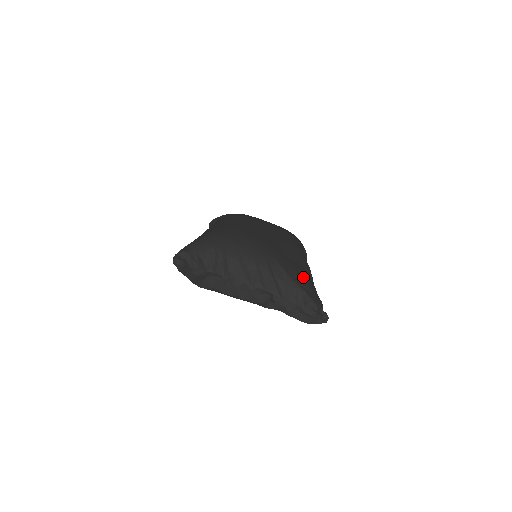
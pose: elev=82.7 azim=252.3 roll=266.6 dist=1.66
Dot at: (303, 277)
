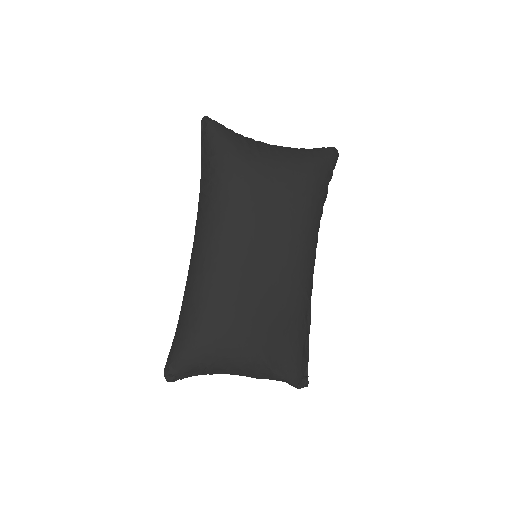
Dot at: (291, 357)
